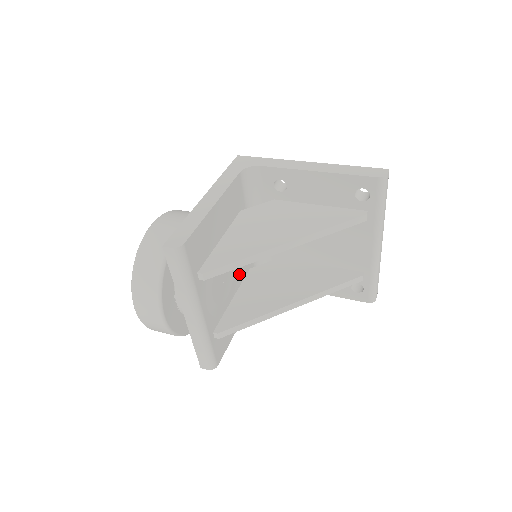
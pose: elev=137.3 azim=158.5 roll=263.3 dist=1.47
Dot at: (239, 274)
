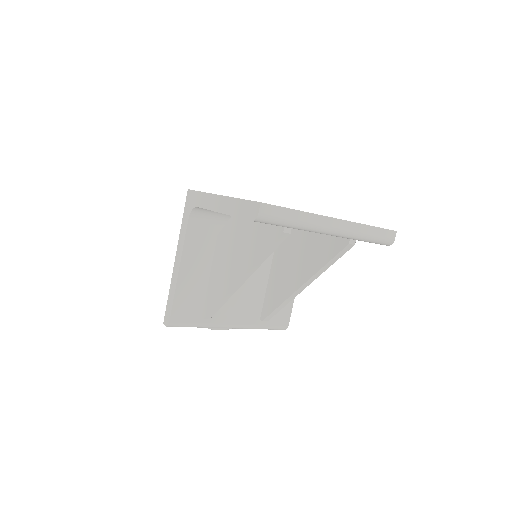
Dot at: (262, 263)
